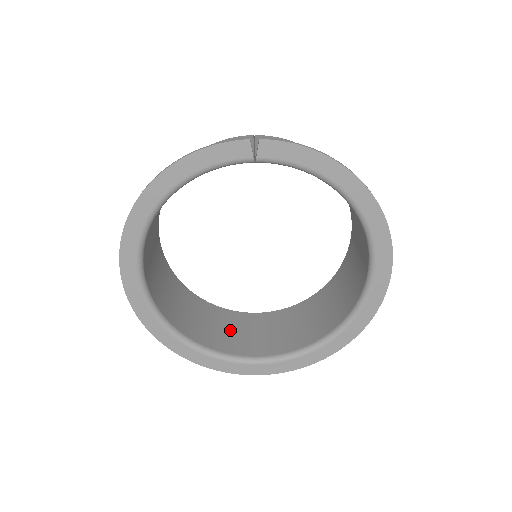
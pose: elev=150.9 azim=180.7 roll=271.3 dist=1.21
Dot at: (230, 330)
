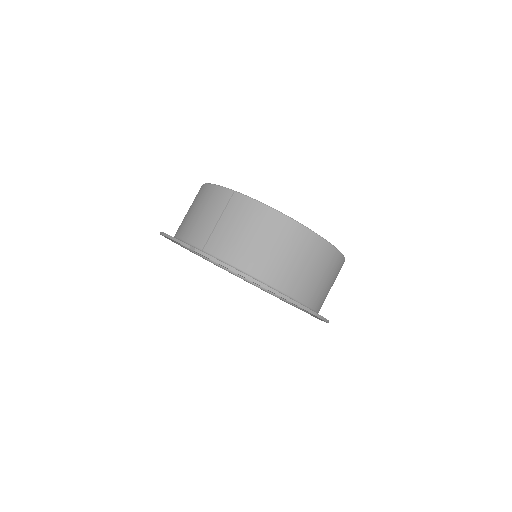
Dot at: occluded
